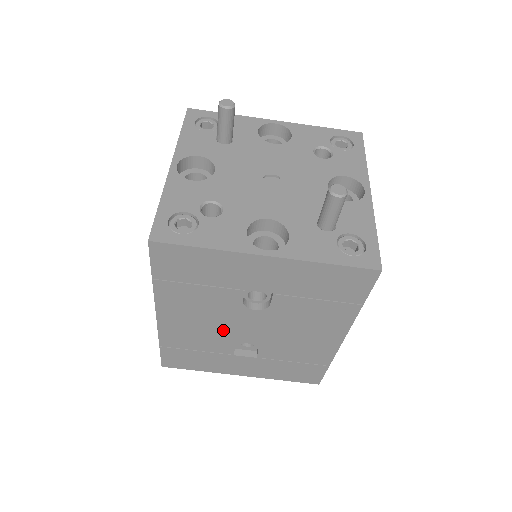
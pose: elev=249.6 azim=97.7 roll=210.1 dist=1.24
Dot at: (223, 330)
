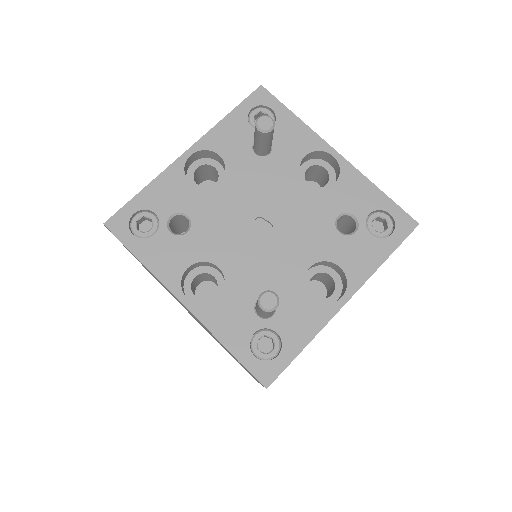
Dot at: occluded
